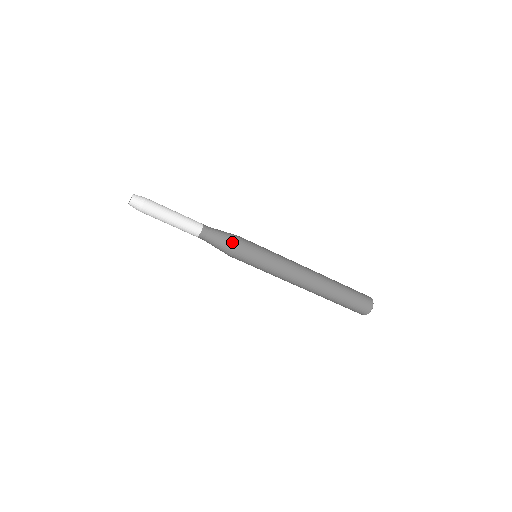
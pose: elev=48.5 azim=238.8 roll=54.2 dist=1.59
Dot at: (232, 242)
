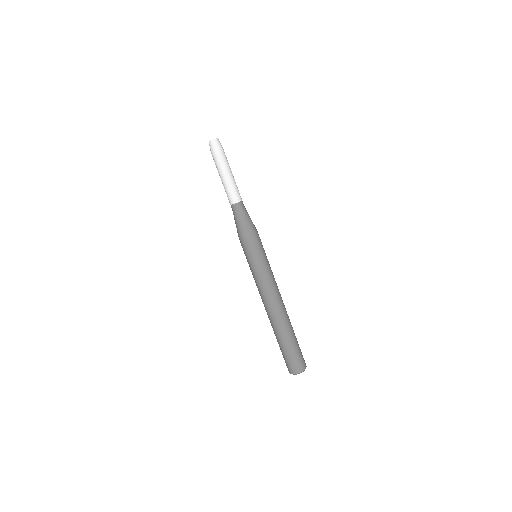
Dot at: (254, 226)
